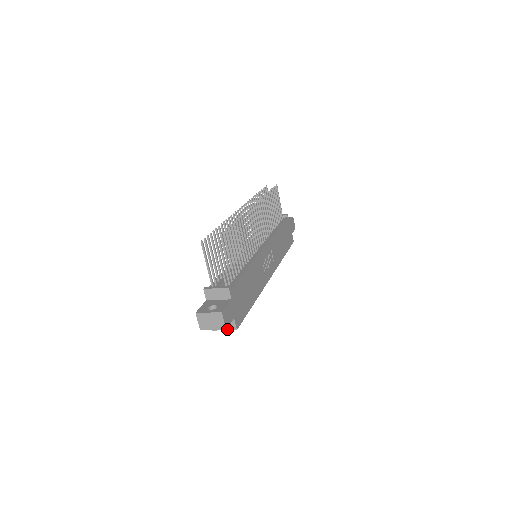
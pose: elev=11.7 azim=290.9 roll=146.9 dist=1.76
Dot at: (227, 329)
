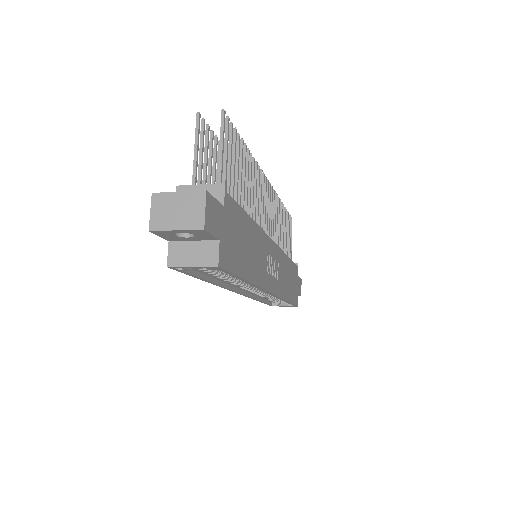
Dot at: (199, 264)
